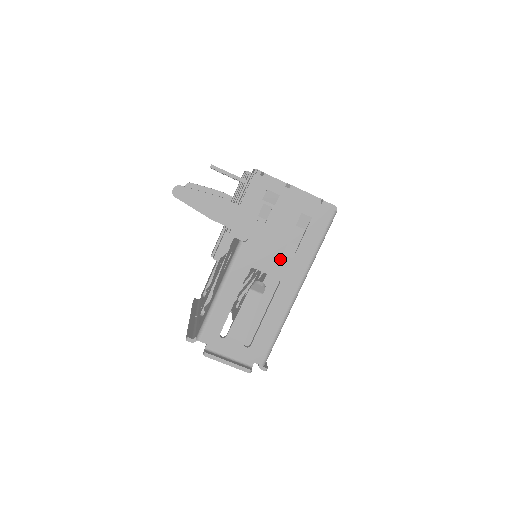
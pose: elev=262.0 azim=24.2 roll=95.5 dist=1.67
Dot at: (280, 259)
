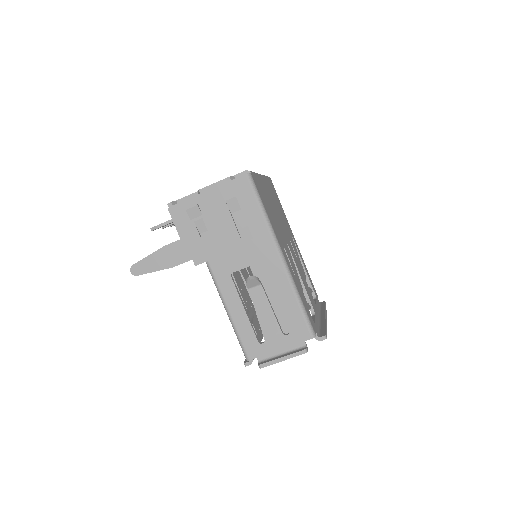
Dot at: (244, 248)
